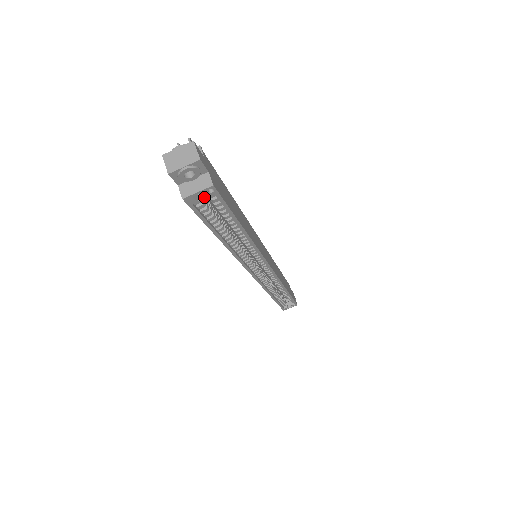
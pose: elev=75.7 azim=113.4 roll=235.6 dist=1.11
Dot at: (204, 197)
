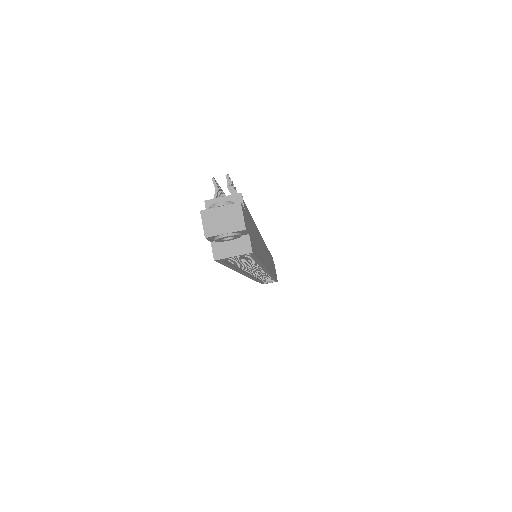
Dot at: occluded
